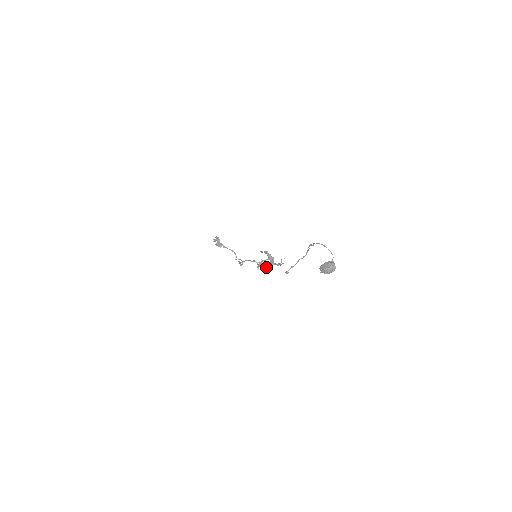
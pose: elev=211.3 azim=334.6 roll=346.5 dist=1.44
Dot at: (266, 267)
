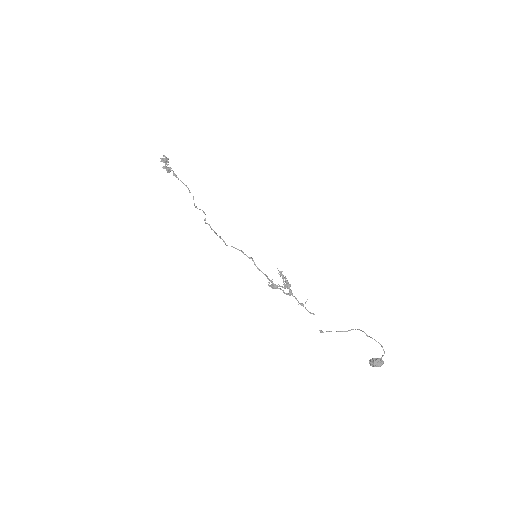
Dot at: (278, 288)
